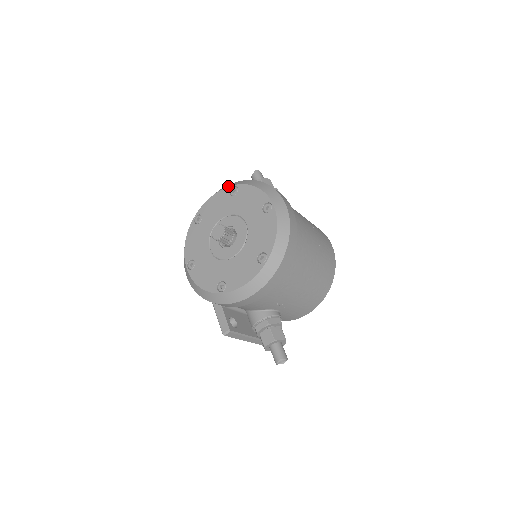
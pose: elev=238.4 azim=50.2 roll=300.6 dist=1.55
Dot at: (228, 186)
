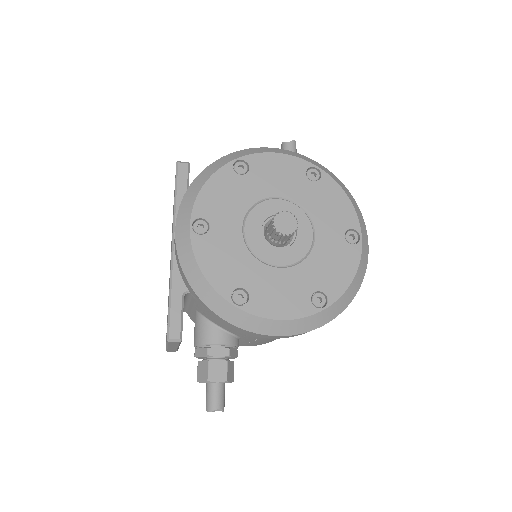
Dot at: (308, 160)
